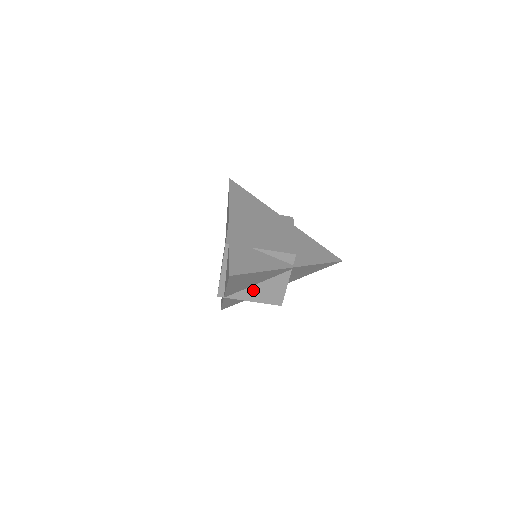
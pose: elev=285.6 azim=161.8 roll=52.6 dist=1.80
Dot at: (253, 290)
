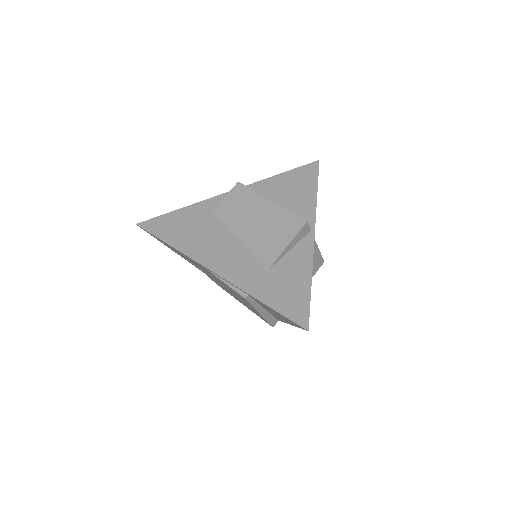
Dot at: occluded
